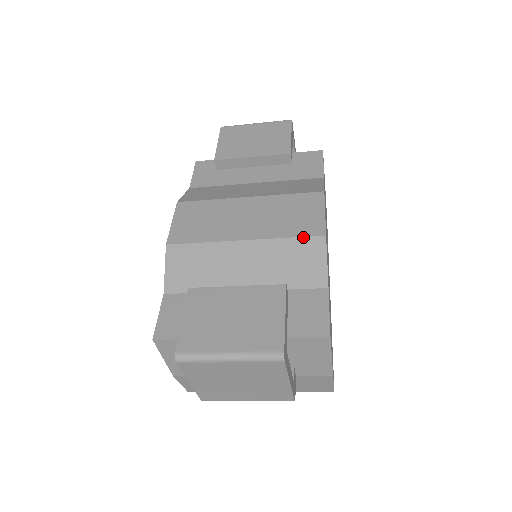
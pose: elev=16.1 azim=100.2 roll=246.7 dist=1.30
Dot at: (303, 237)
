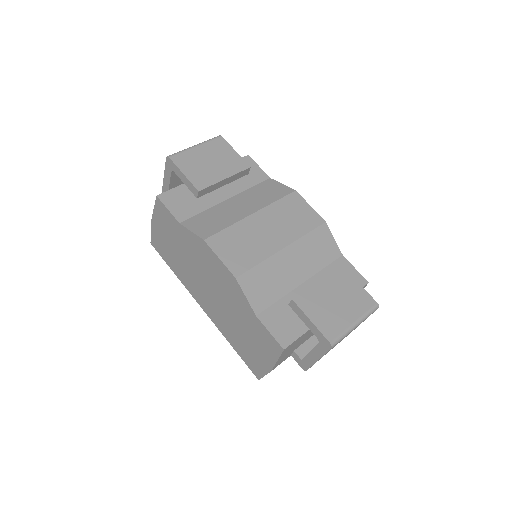
Dot at: (315, 229)
